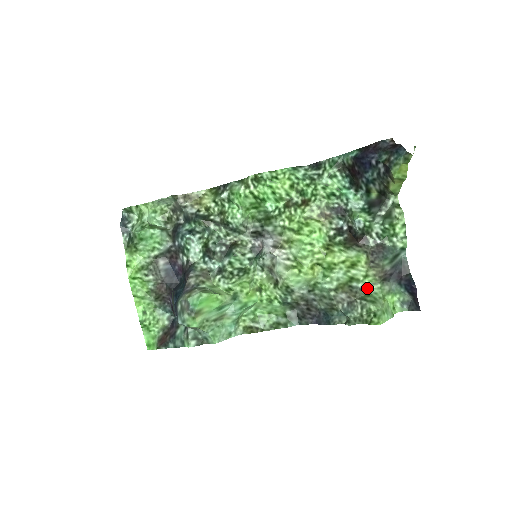
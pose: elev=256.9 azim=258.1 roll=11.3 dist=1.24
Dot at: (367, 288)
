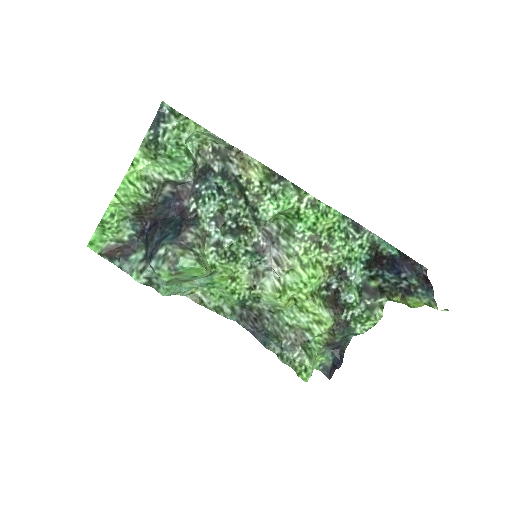
Dot at: (313, 343)
